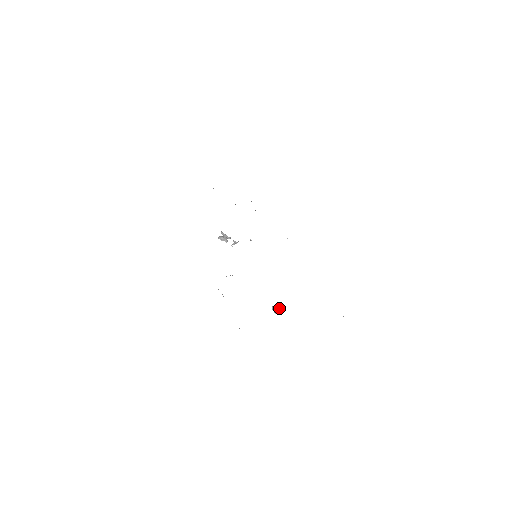
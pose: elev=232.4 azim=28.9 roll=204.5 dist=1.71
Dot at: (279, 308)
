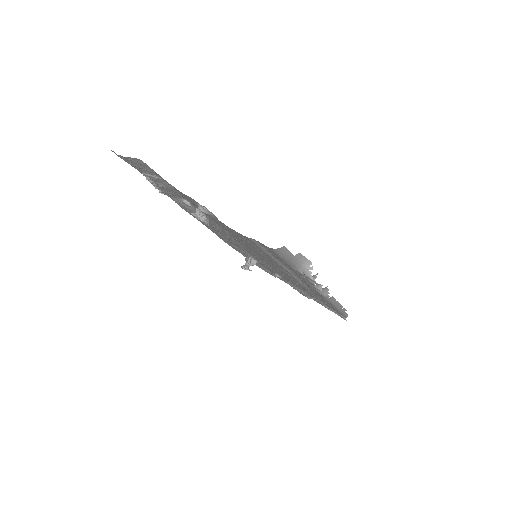
Dot at: (205, 218)
